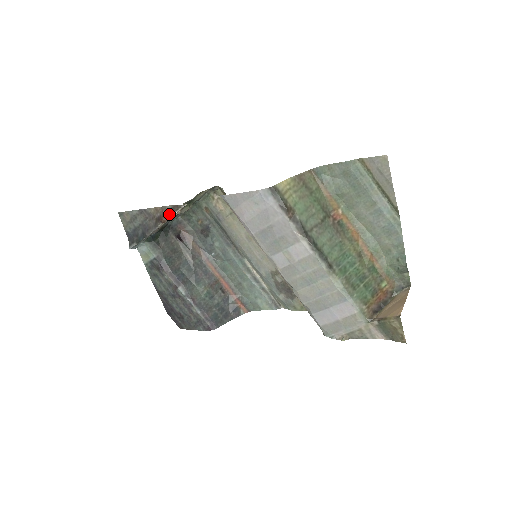
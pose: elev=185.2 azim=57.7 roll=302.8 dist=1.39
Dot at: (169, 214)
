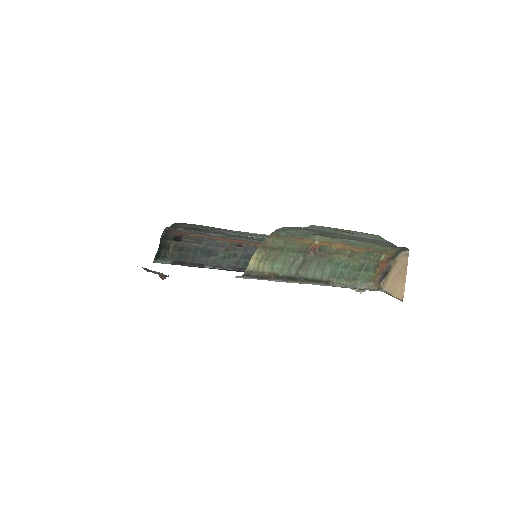
Dot at: (165, 276)
